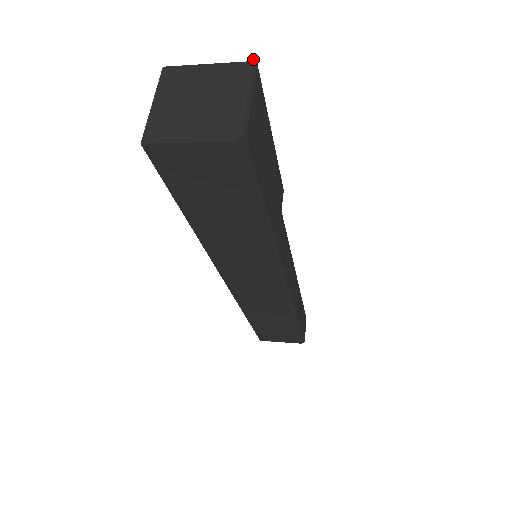
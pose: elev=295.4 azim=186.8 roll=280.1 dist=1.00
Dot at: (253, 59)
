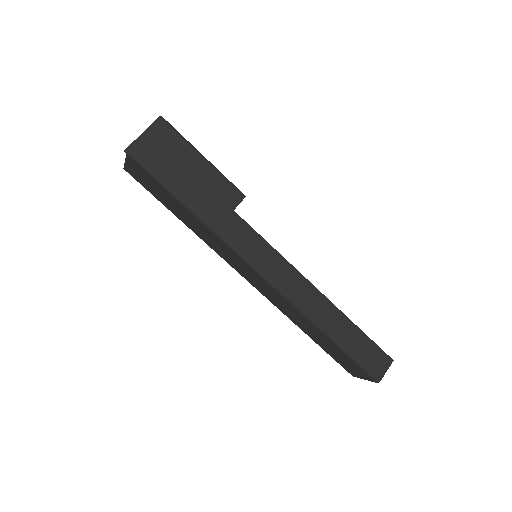
Dot at: (160, 116)
